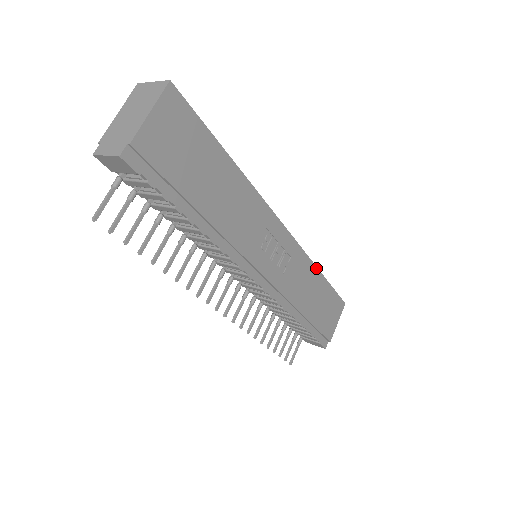
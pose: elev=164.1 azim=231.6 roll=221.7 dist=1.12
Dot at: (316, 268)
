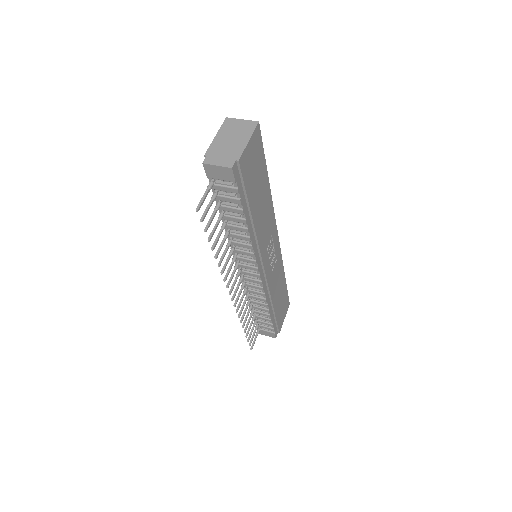
Dot at: (284, 272)
